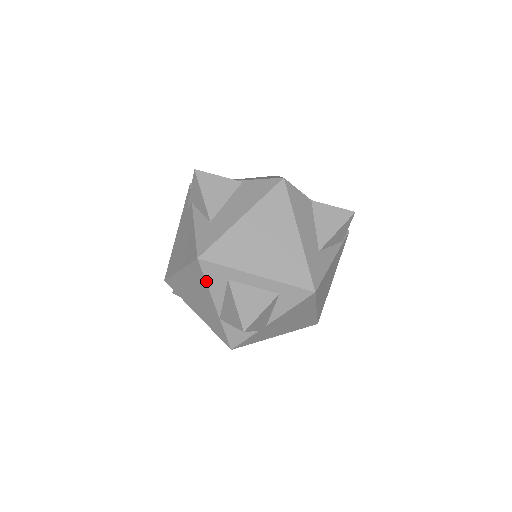
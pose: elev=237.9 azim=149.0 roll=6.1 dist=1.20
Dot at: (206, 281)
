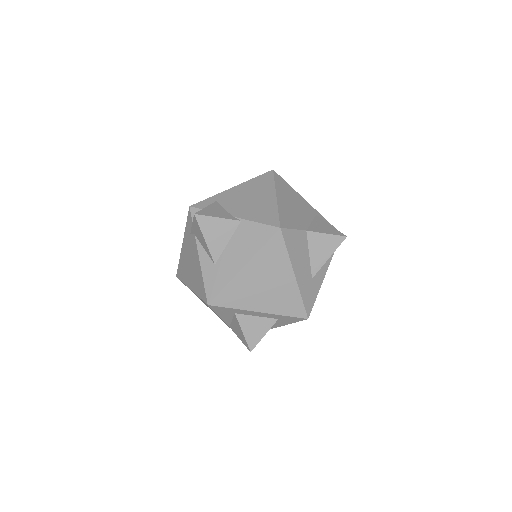
Dot at: (216, 313)
